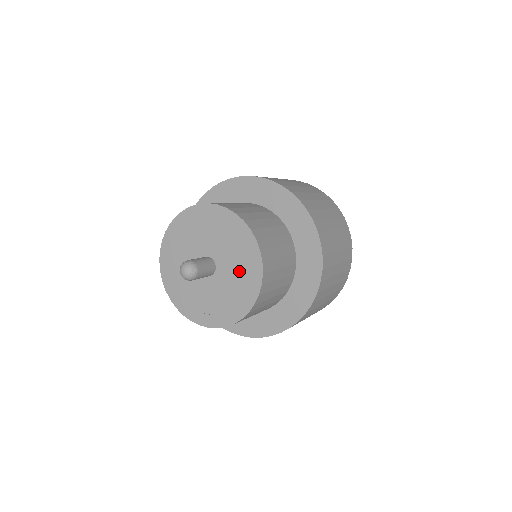
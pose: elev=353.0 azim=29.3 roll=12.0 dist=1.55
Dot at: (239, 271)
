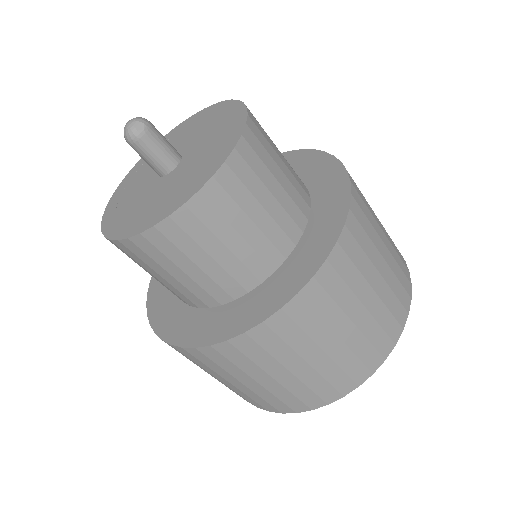
Dot at: (192, 172)
